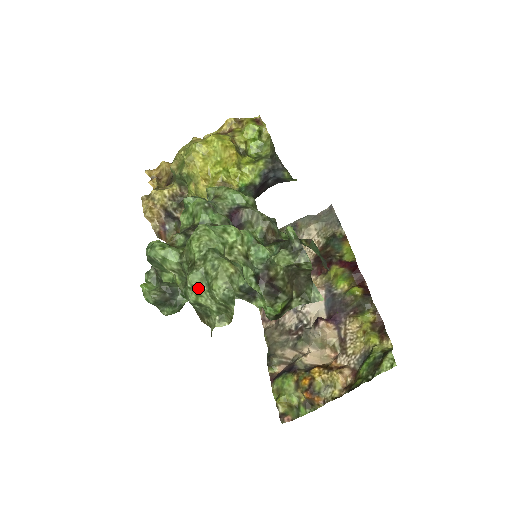
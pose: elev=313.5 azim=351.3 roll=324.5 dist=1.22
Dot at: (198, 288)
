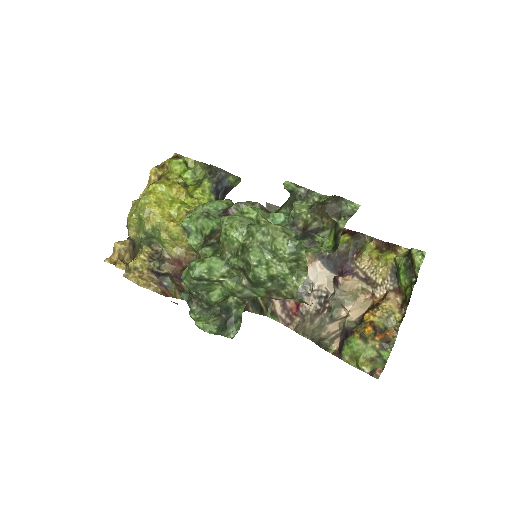
Dot at: (264, 261)
